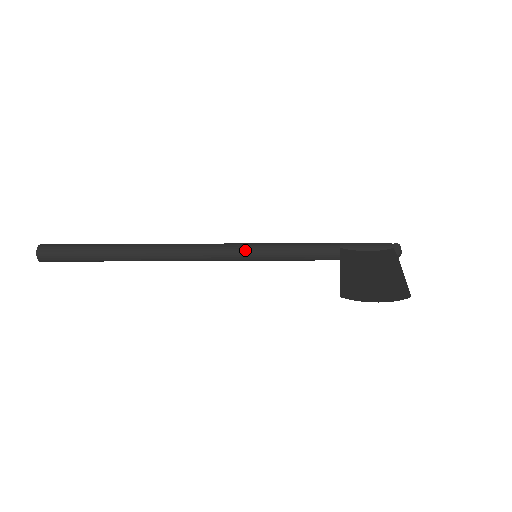
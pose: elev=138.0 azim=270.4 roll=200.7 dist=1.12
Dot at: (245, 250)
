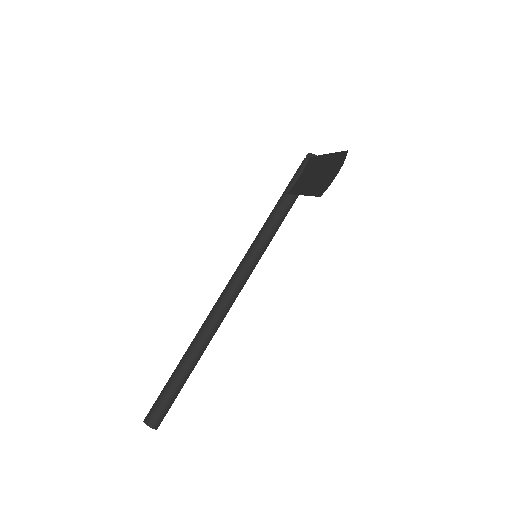
Dot at: (247, 262)
